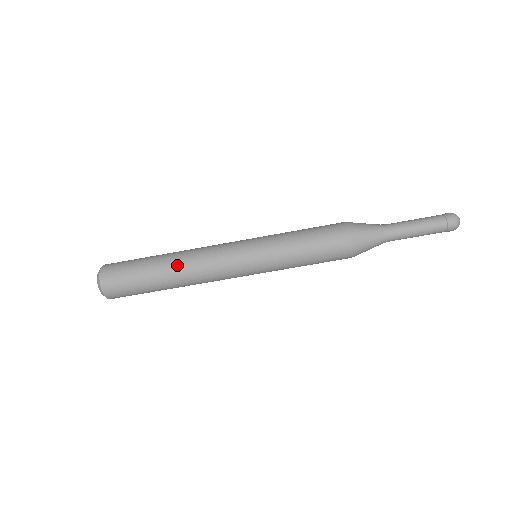
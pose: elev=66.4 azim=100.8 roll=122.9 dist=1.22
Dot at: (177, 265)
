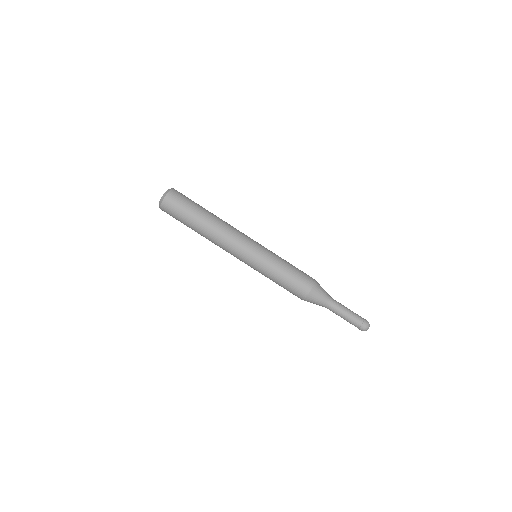
Dot at: (210, 230)
